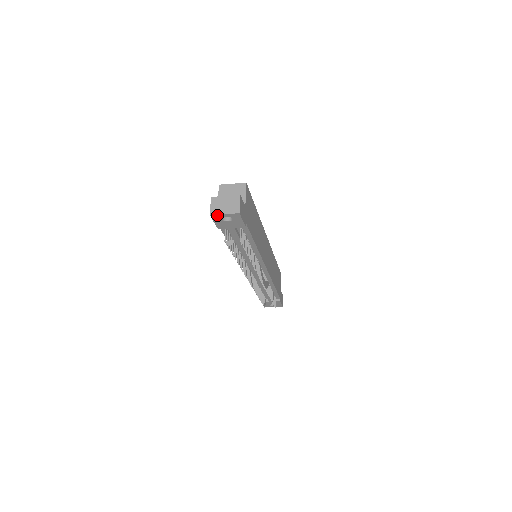
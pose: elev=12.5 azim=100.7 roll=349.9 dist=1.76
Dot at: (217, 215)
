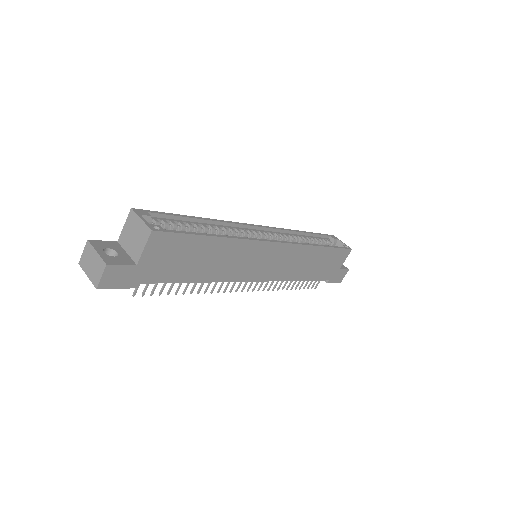
Dot at: (85, 269)
